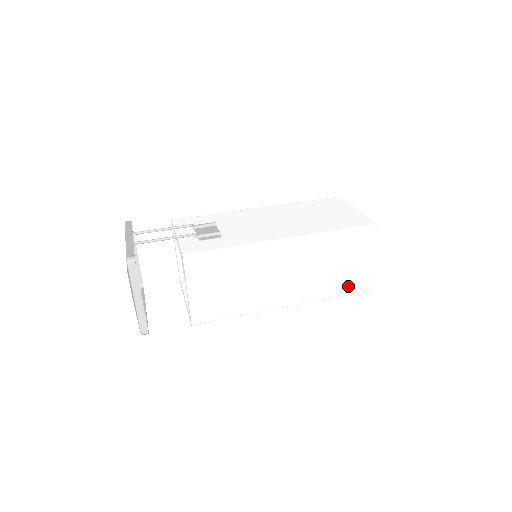
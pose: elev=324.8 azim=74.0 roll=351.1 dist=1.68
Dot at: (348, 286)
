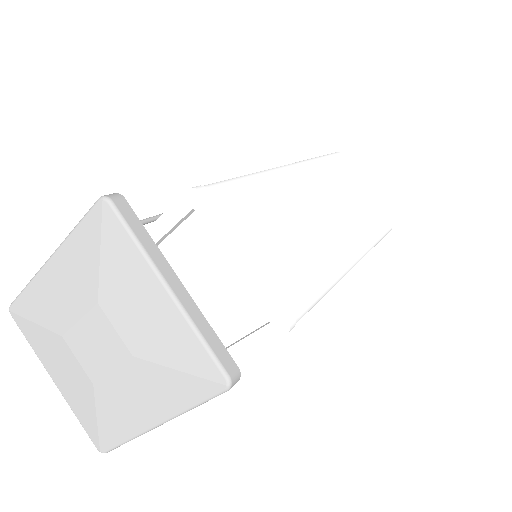
Dot at: (376, 223)
